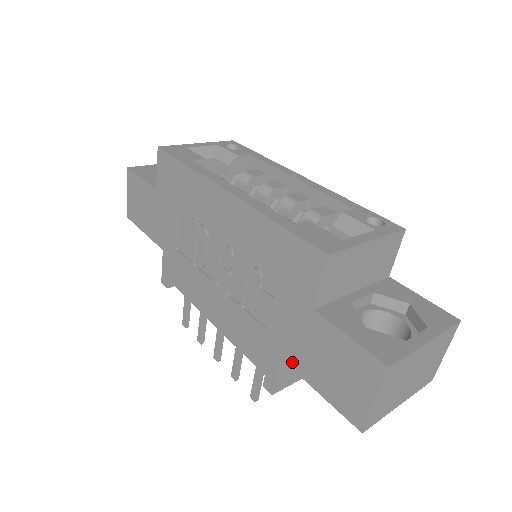
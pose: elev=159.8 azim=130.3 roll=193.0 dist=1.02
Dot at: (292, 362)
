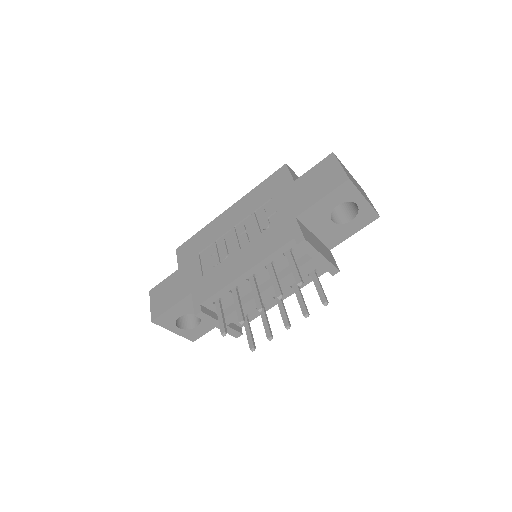
Dot at: (301, 209)
